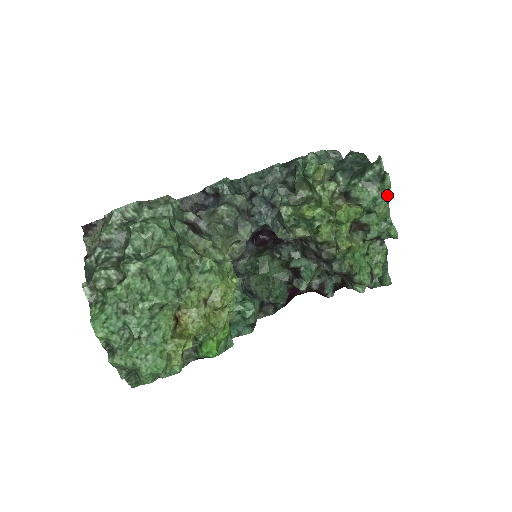
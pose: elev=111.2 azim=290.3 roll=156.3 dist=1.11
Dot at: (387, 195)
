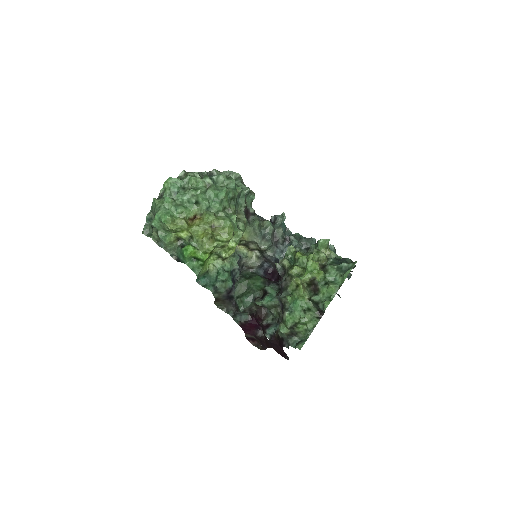
Dot at: (342, 282)
